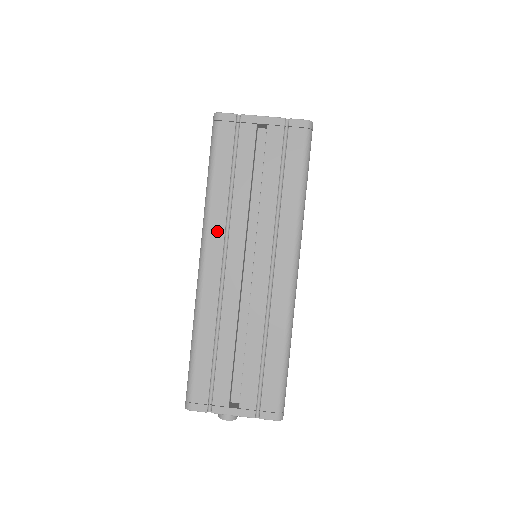
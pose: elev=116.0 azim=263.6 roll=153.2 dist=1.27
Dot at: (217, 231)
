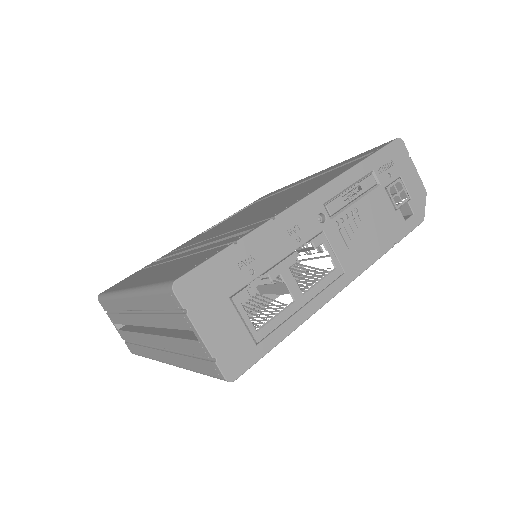
Dot at: (138, 304)
